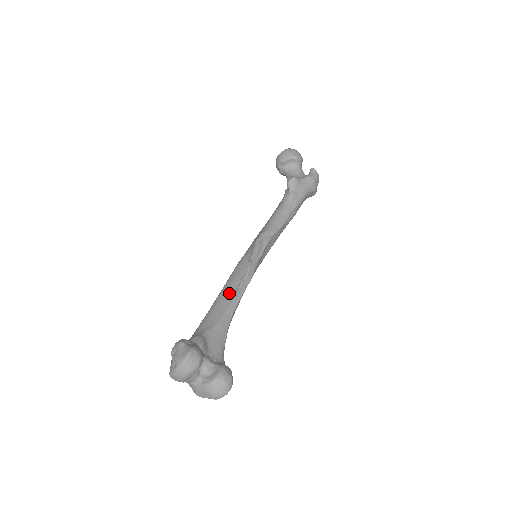
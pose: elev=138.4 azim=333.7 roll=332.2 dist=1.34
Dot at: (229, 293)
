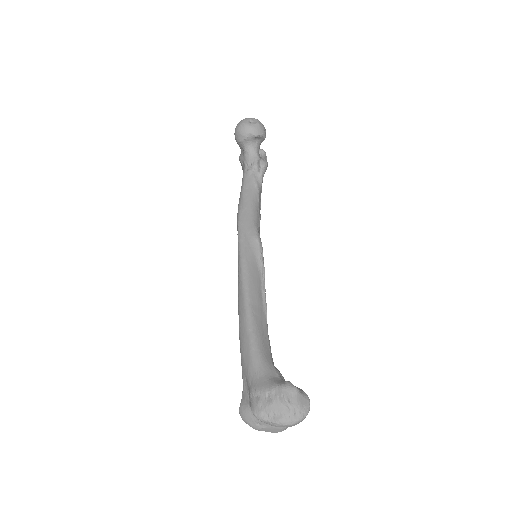
Dot at: (260, 306)
